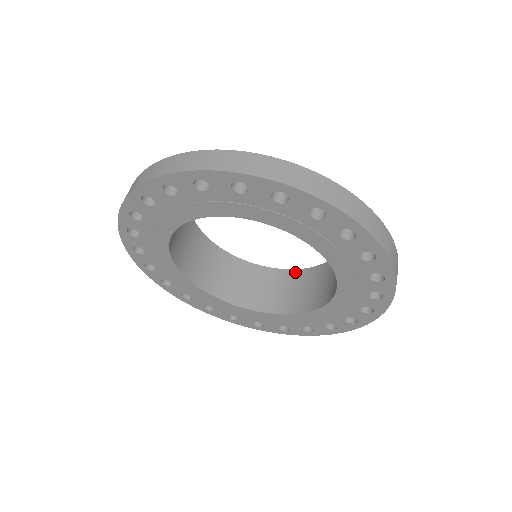
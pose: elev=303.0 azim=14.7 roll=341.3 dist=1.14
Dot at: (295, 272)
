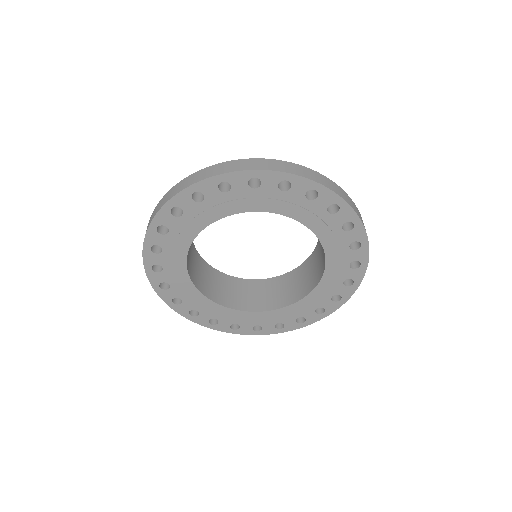
Dot at: (293, 272)
